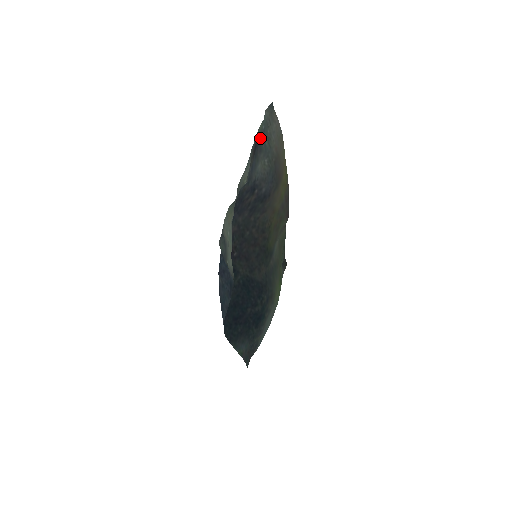
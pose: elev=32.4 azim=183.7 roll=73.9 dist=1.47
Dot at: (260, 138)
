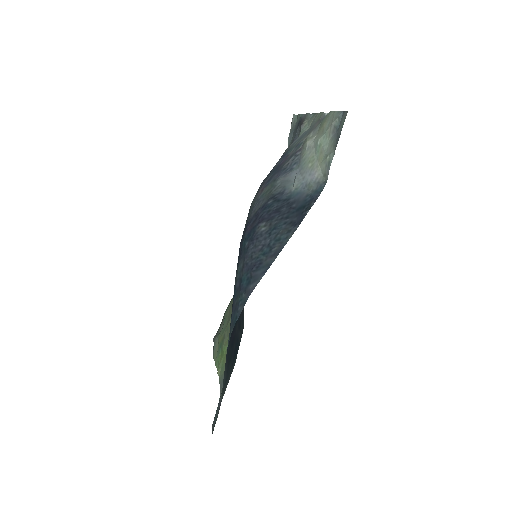
Dot at: (296, 125)
